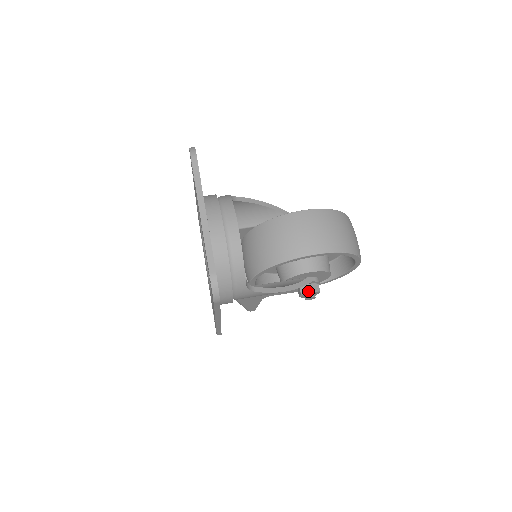
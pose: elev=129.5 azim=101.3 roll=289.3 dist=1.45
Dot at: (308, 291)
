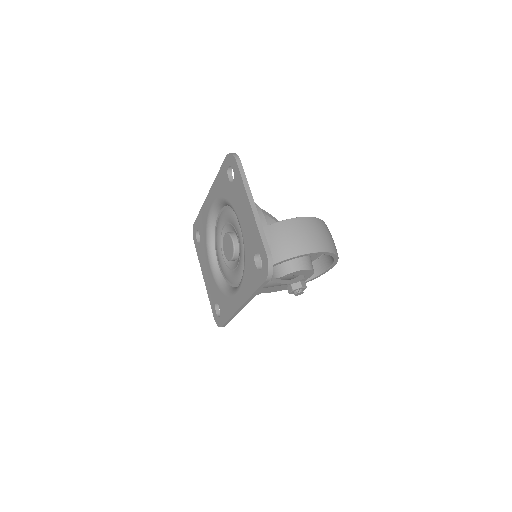
Dot at: (299, 287)
